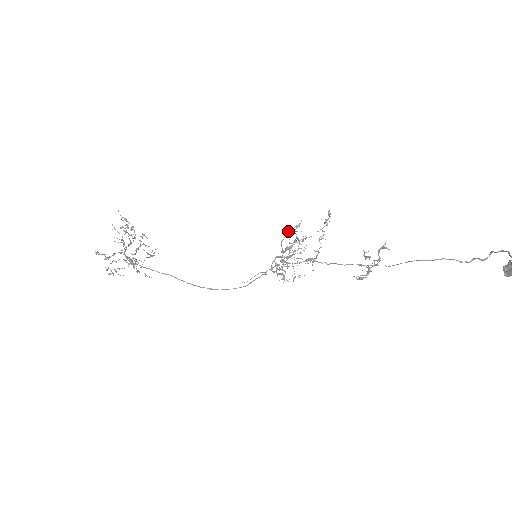
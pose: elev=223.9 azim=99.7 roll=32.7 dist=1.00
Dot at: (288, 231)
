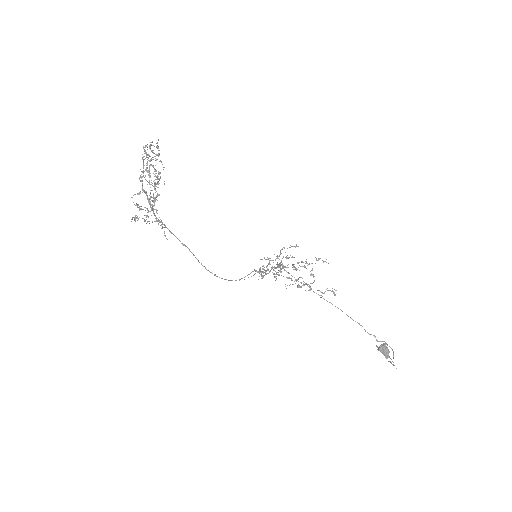
Dot at: occluded
